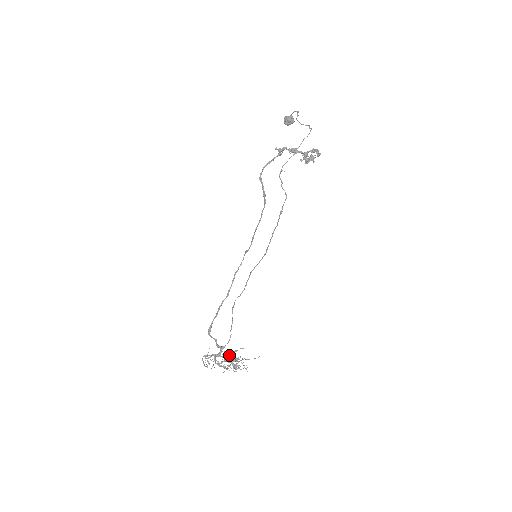
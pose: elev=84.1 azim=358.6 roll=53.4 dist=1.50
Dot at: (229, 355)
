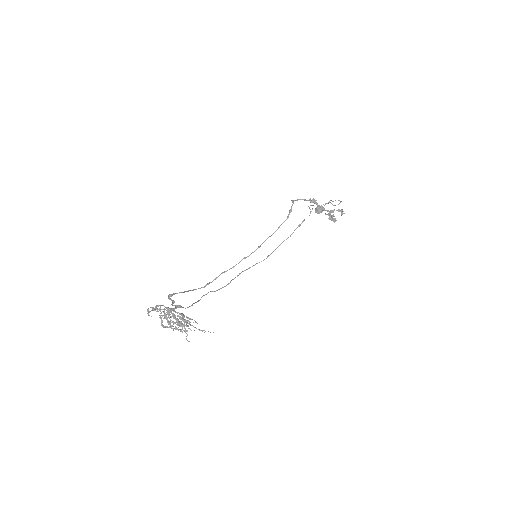
Dot at: (180, 316)
